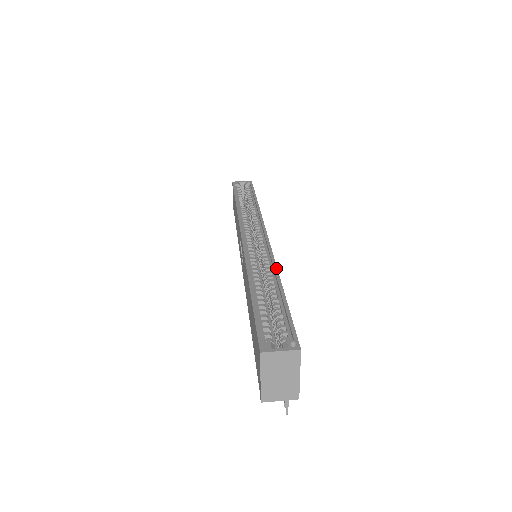
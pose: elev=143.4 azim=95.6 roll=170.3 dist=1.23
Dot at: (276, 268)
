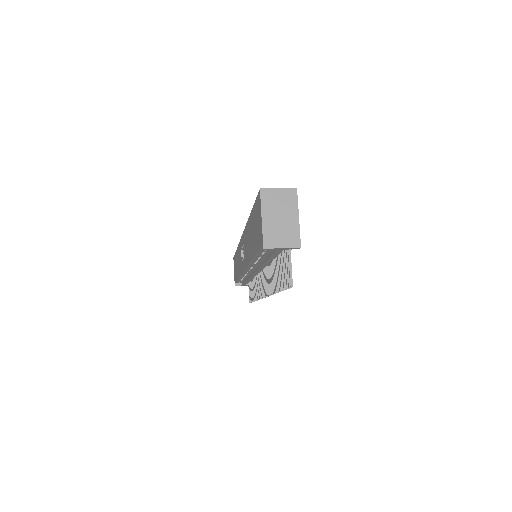
Dot at: occluded
